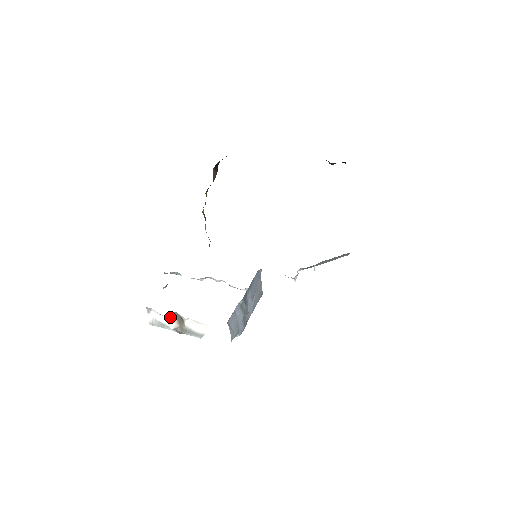
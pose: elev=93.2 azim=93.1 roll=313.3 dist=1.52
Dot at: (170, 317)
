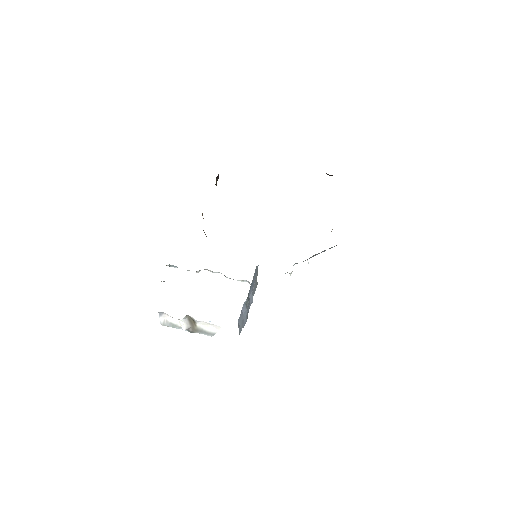
Dot at: (182, 320)
